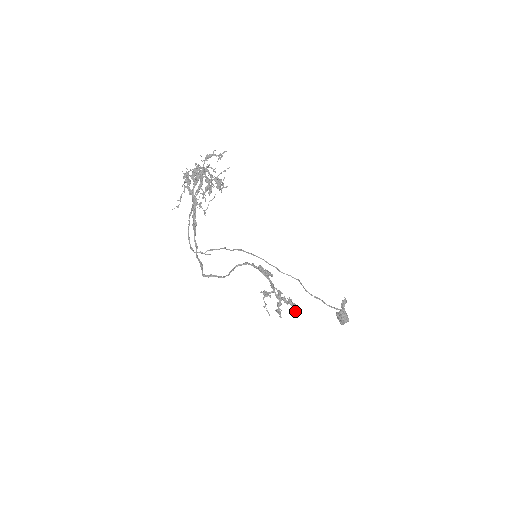
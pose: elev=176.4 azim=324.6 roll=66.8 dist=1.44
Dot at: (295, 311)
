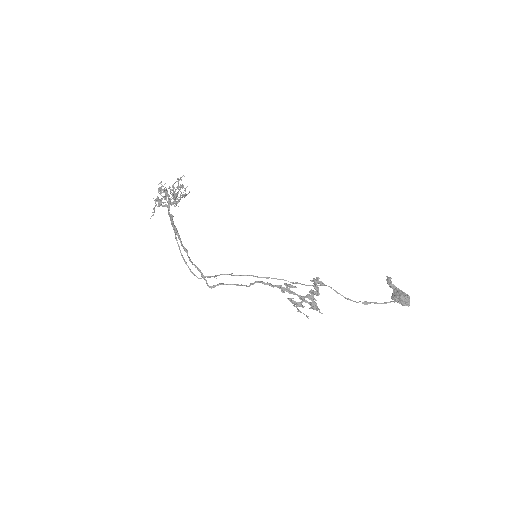
Dot at: (322, 285)
